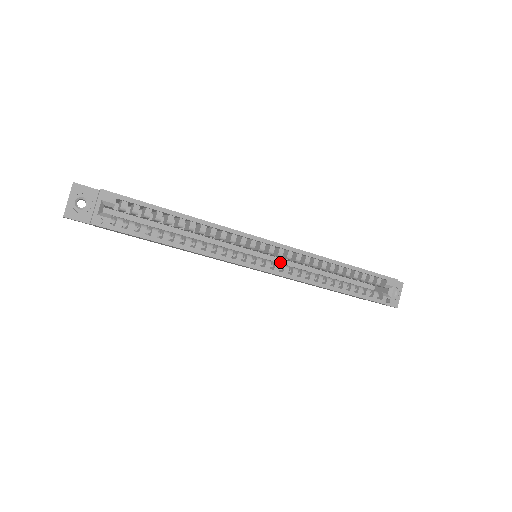
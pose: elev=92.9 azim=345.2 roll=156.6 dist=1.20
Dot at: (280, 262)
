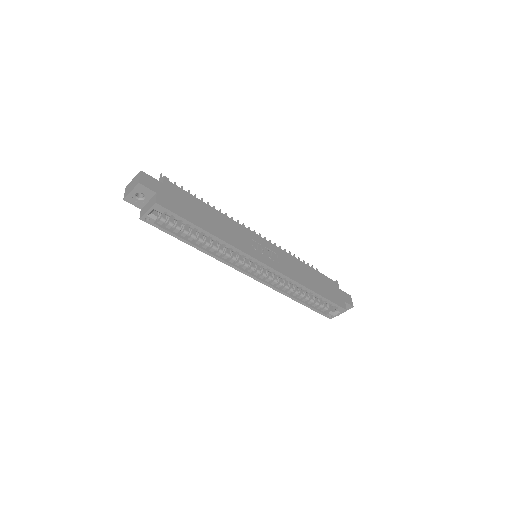
Dot at: occluded
